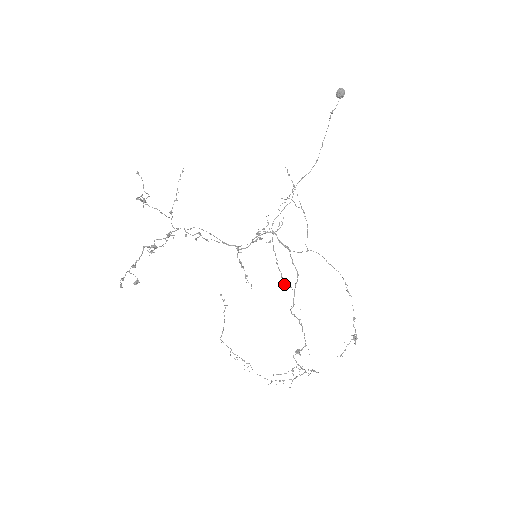
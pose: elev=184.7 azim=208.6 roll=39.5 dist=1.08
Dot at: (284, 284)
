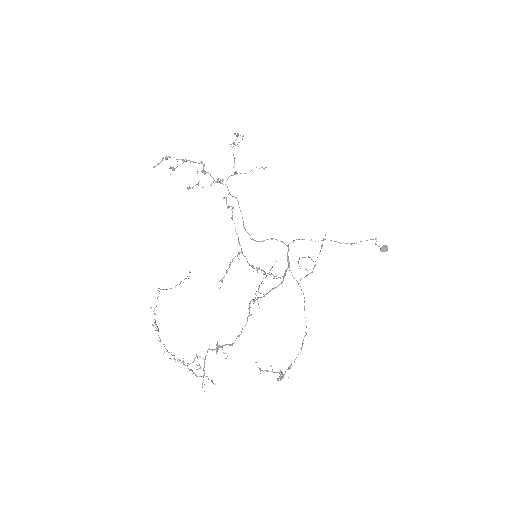
Dot at: (258, 291)
